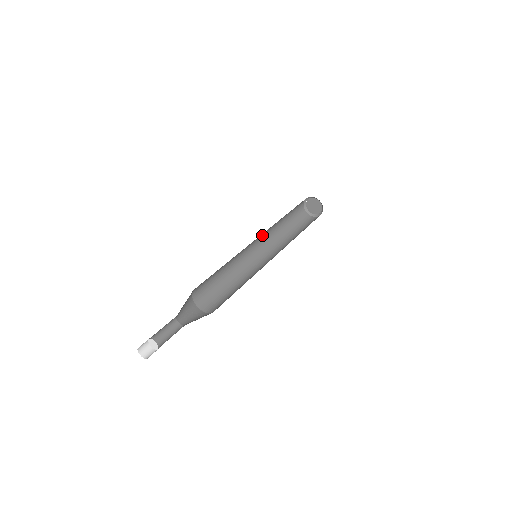
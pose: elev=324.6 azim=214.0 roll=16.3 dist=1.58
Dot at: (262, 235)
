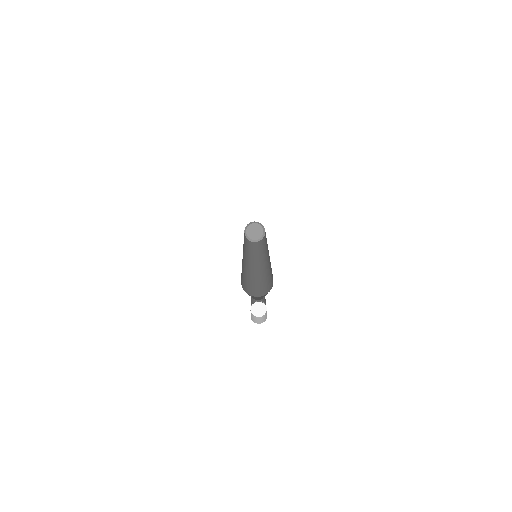
Dot at: occluded
